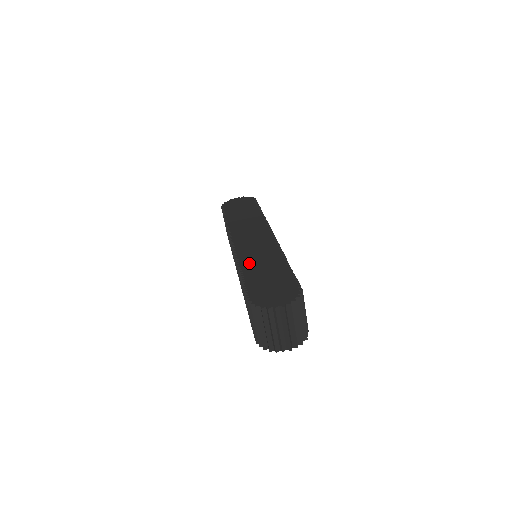
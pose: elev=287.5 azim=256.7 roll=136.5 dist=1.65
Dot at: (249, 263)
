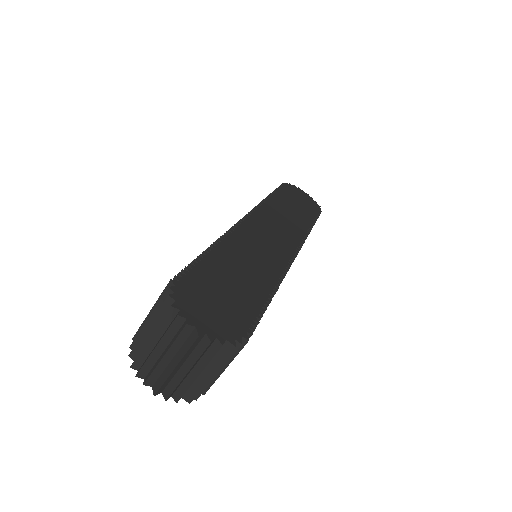
Dot at: (234, 248)
